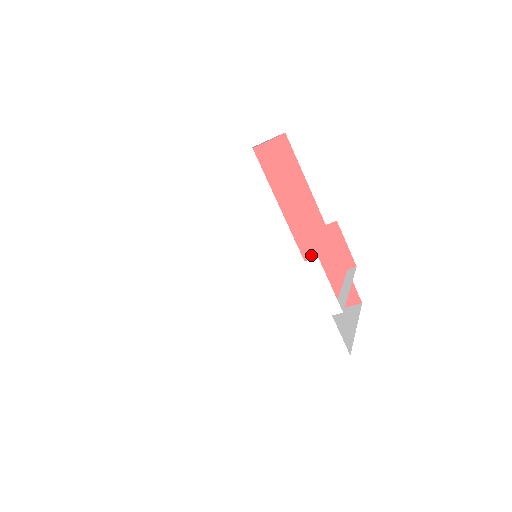
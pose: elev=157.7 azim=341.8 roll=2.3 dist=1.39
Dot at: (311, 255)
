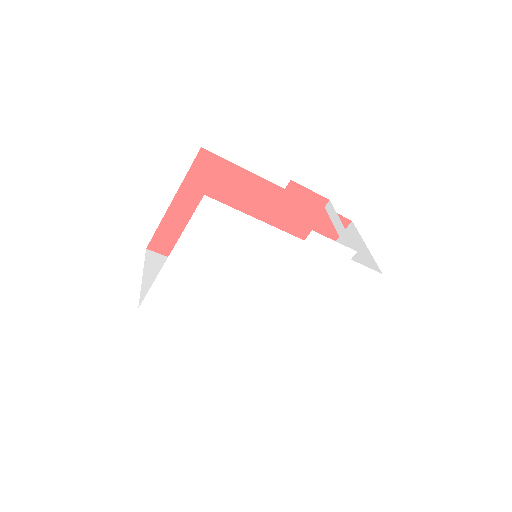
Dot at: (290, 218)
